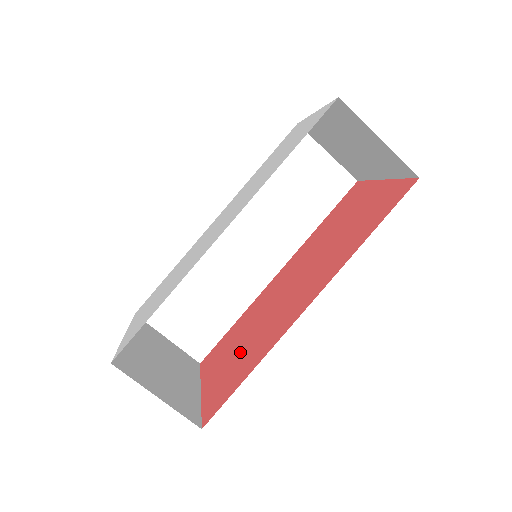
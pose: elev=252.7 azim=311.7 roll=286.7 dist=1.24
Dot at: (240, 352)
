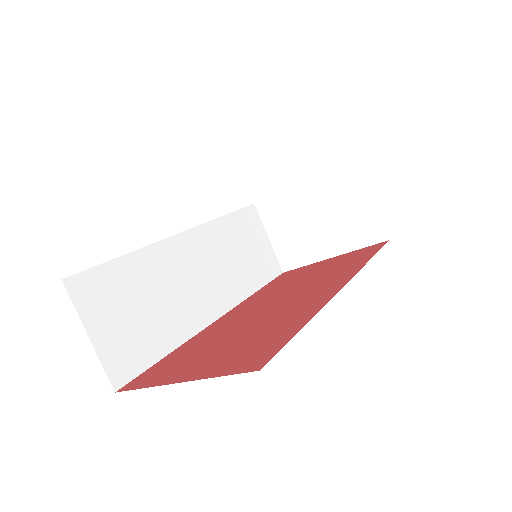
Dot at: (241, 339)
